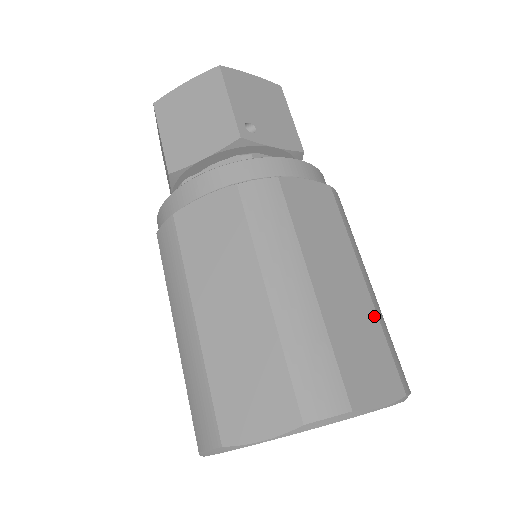
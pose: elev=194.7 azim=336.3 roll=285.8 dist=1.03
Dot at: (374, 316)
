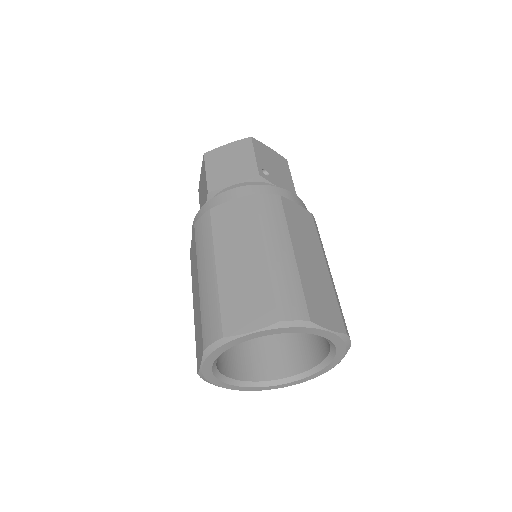
Dot at: (331, 286)
